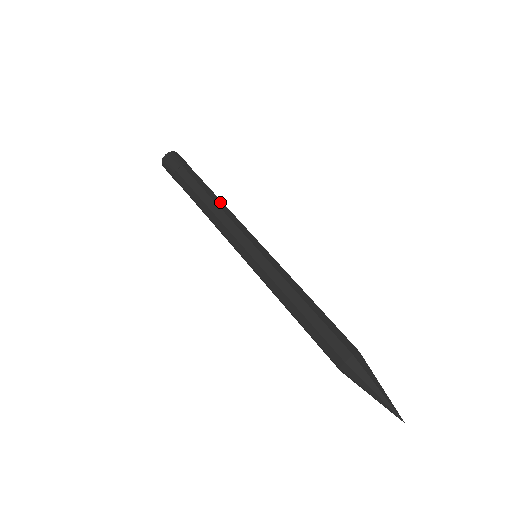
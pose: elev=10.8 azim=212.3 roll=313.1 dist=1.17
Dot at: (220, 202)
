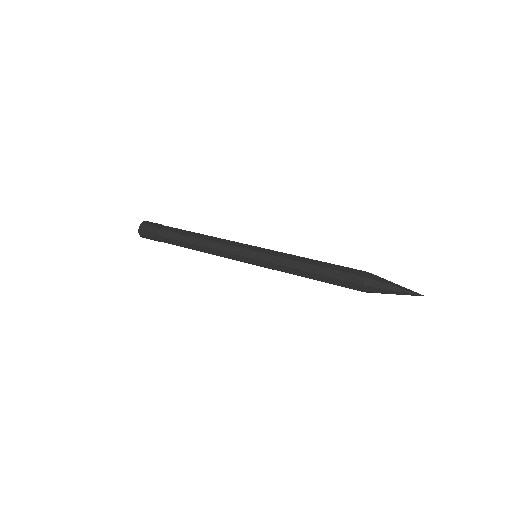
Dot at: occluded
